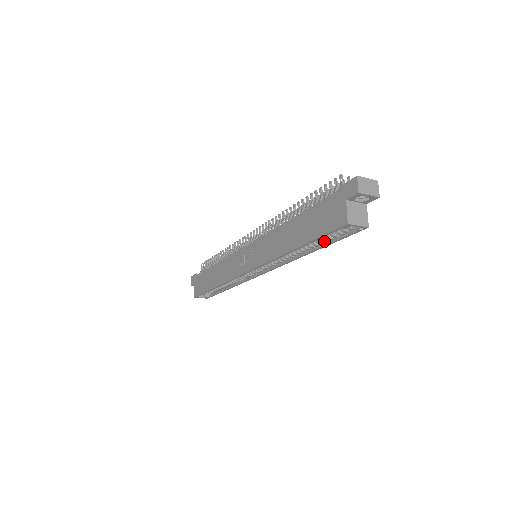
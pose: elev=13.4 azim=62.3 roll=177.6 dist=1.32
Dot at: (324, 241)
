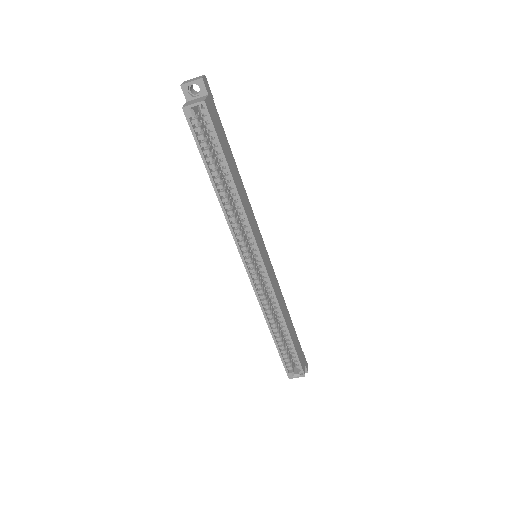
Dot at: (219, 157)
